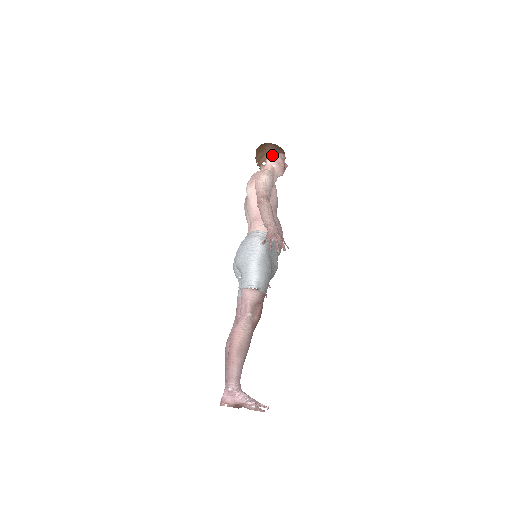
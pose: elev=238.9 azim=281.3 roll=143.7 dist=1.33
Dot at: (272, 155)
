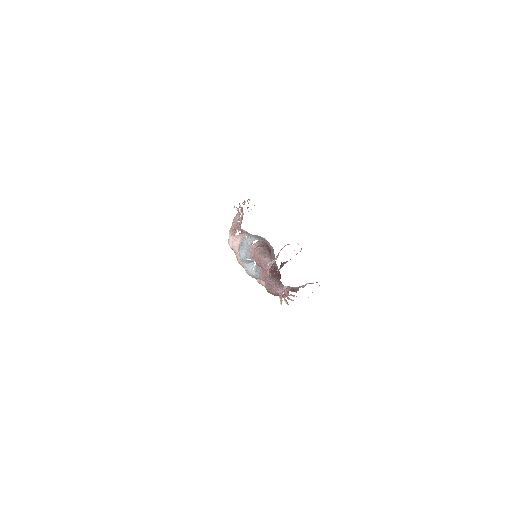
Dot at: occluded
